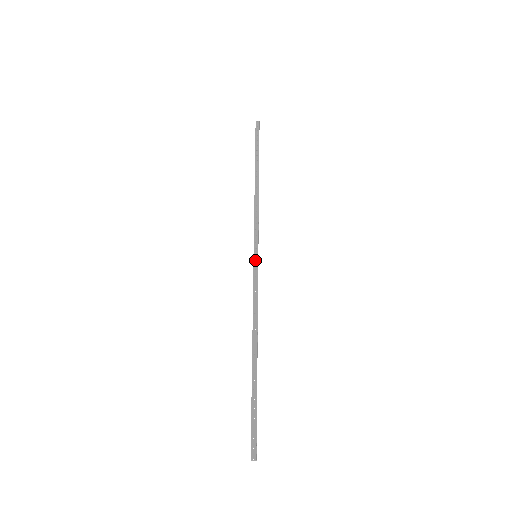
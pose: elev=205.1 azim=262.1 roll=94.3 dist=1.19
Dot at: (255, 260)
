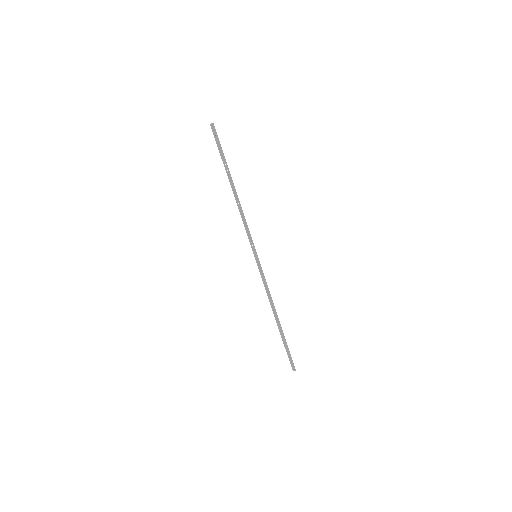
Dot at: (256, 260)
